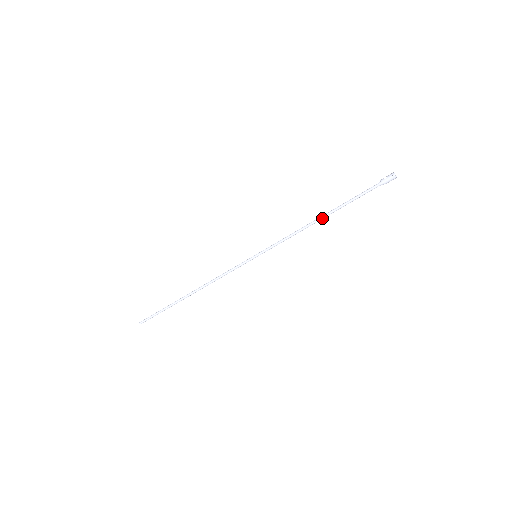
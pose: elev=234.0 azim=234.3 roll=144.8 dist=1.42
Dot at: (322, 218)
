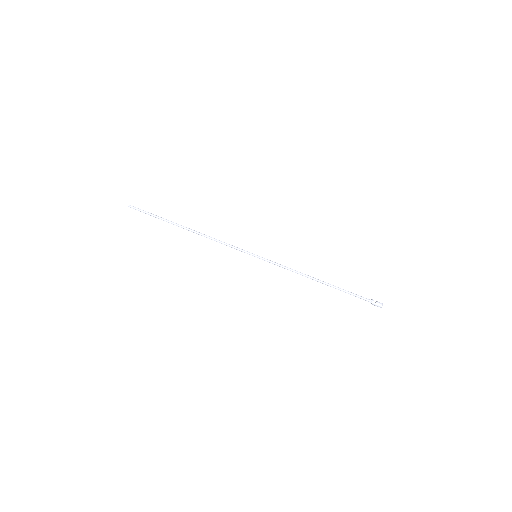
Dot at: (319, 281)
